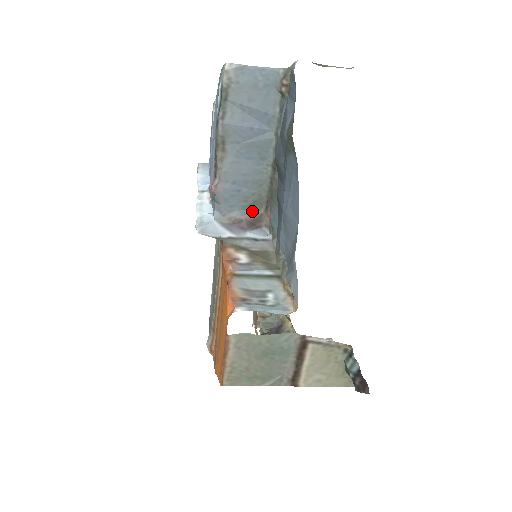
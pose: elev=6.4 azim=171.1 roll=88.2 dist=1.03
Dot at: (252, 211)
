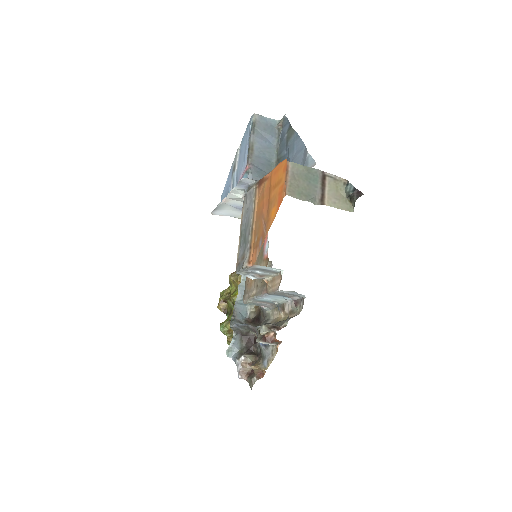
Dot at: occluded
